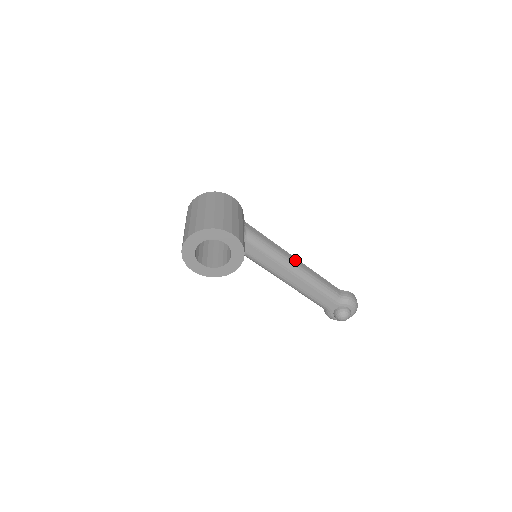
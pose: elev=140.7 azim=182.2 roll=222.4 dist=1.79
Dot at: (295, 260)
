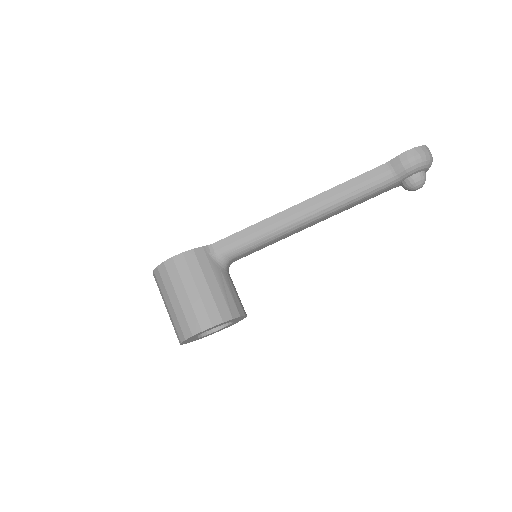
Dot at: (298, 210)
